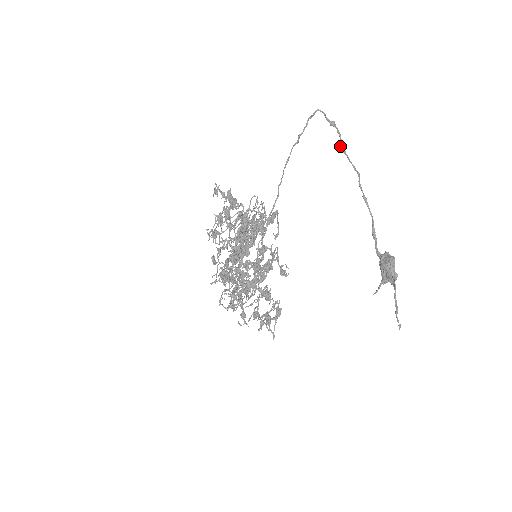
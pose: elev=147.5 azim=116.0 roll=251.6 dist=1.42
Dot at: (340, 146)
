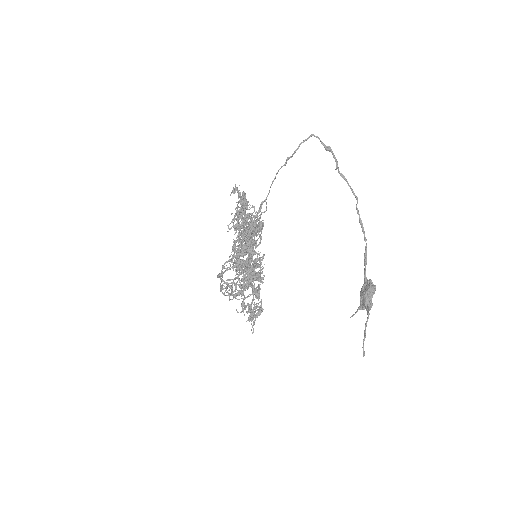
Dot at: (338, 170)
